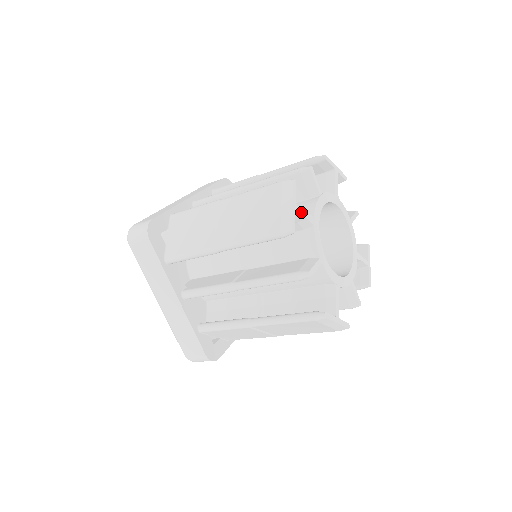
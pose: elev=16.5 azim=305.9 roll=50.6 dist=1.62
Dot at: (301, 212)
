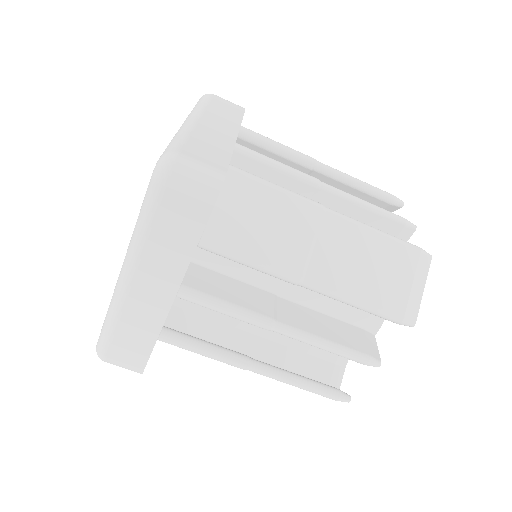
Dot at: occluded
